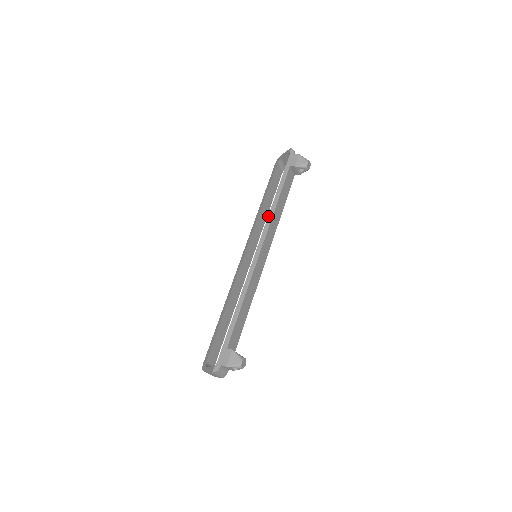
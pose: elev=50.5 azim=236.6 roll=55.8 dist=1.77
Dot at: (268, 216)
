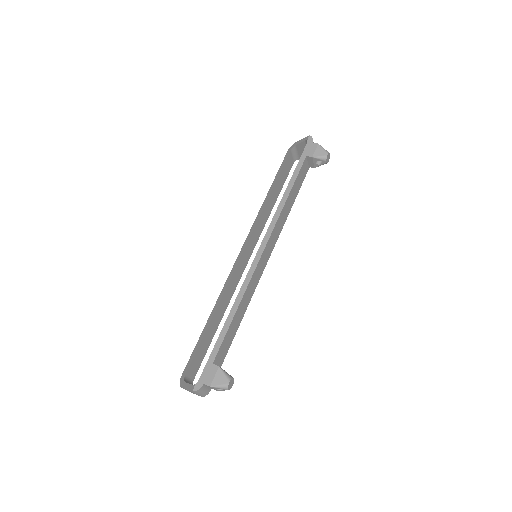
Dot at: (276, 211)
